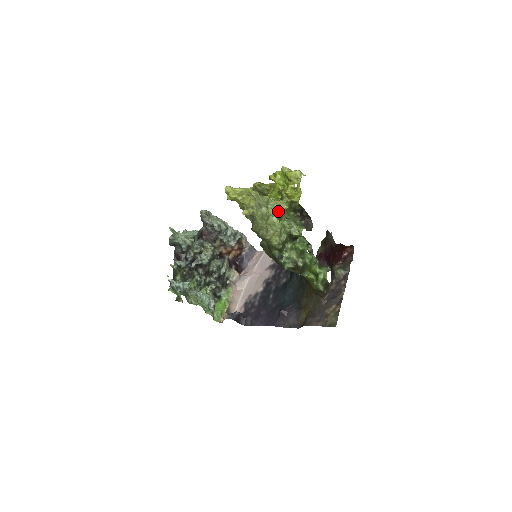
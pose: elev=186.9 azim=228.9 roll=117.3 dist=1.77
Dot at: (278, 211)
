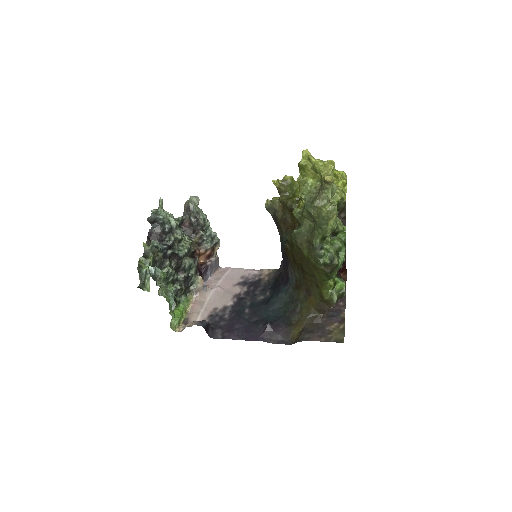
Dot at: (340, 195)
